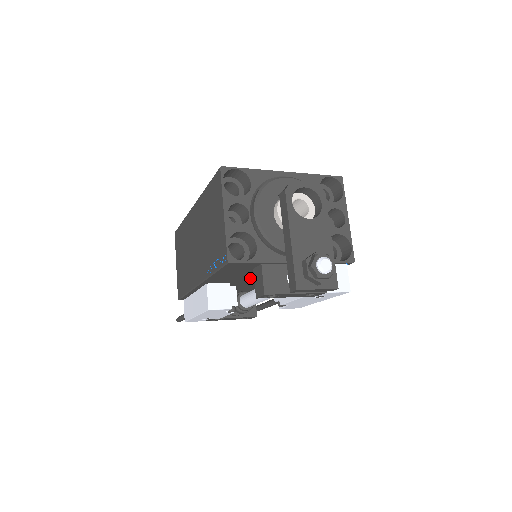
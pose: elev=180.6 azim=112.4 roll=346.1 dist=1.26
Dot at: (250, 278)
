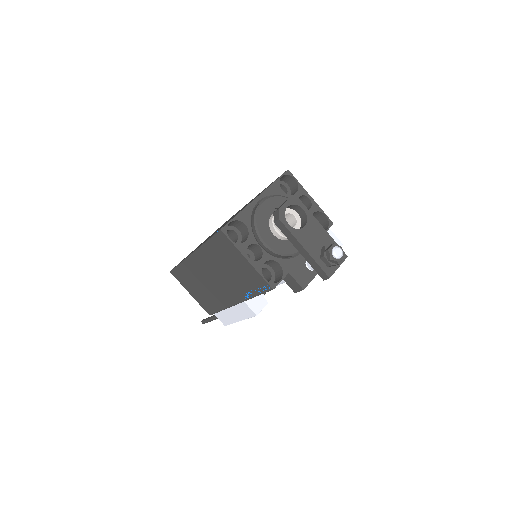
Dot at: occluded
